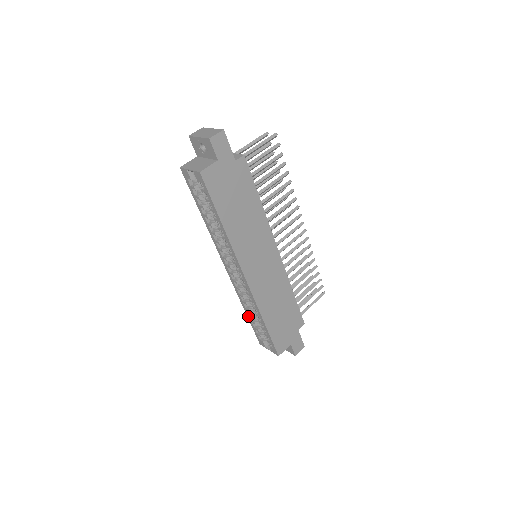
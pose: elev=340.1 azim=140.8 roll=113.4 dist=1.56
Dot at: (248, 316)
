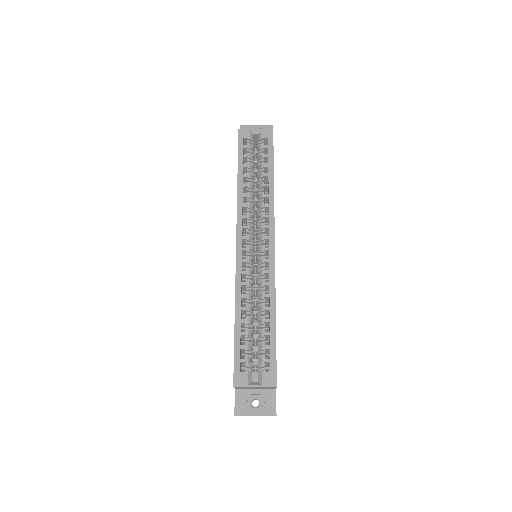
Dot at: (238, 323)
